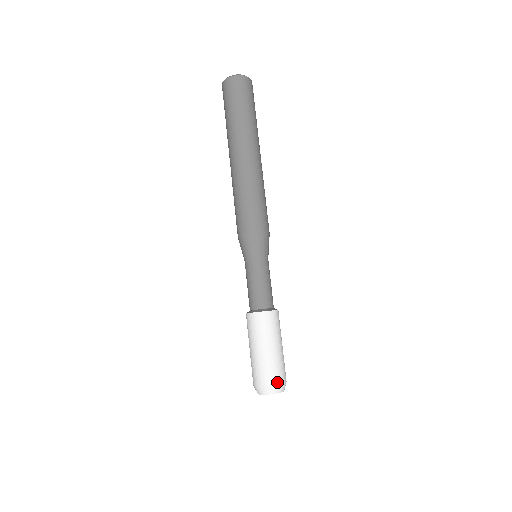
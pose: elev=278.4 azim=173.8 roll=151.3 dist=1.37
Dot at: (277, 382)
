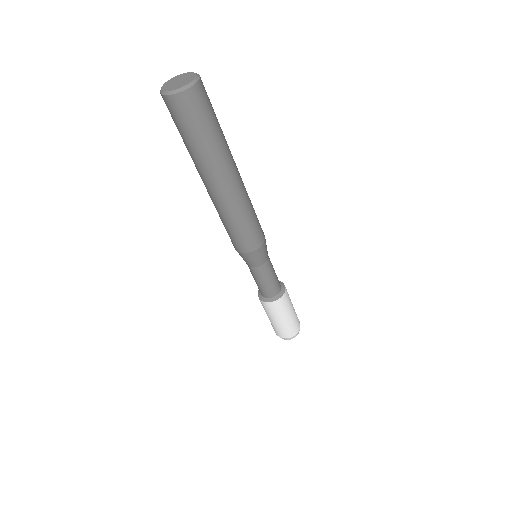
Dot at: (290, 336)
